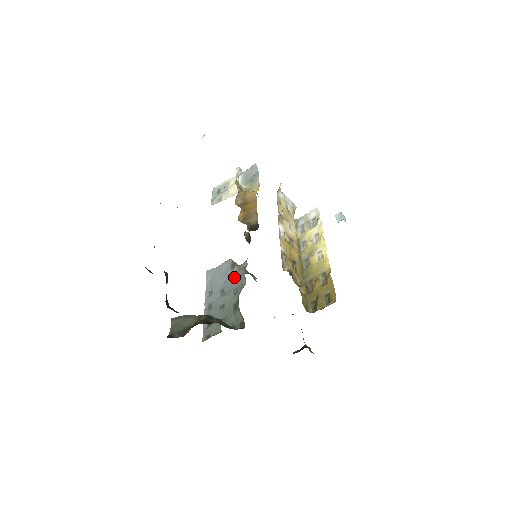
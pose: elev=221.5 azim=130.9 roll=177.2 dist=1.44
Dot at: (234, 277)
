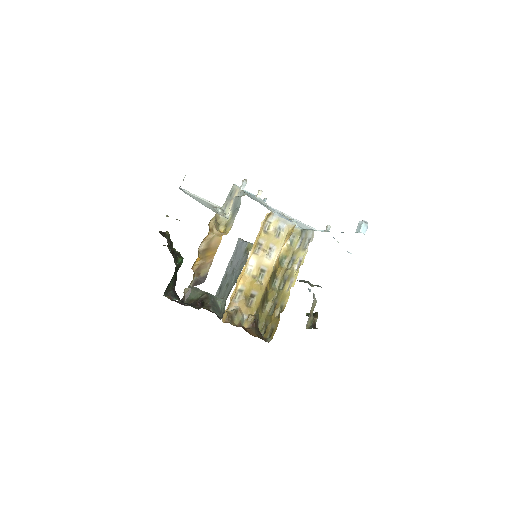
Dot at: (240, 264)
